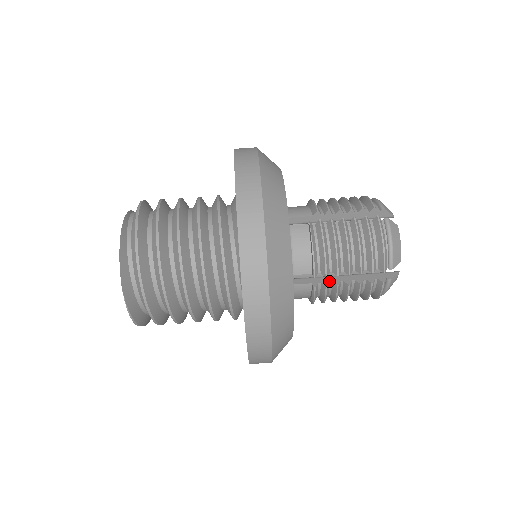
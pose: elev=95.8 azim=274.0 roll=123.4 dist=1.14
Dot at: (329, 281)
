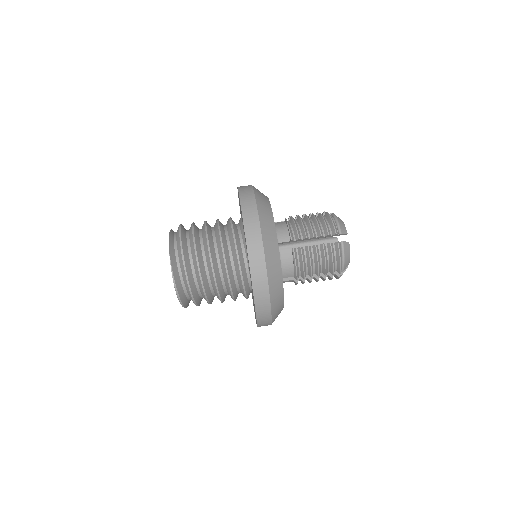
Dot at: (303, 247)
